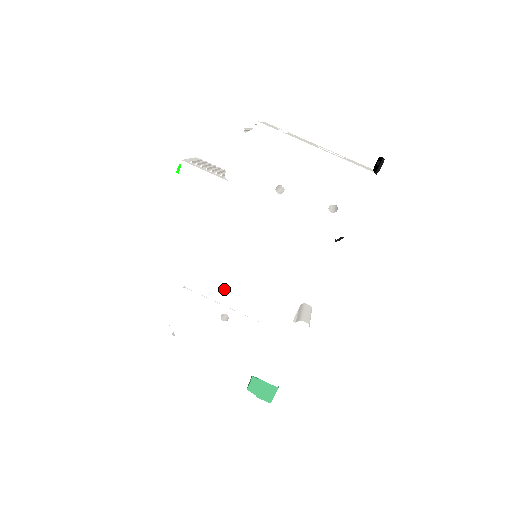
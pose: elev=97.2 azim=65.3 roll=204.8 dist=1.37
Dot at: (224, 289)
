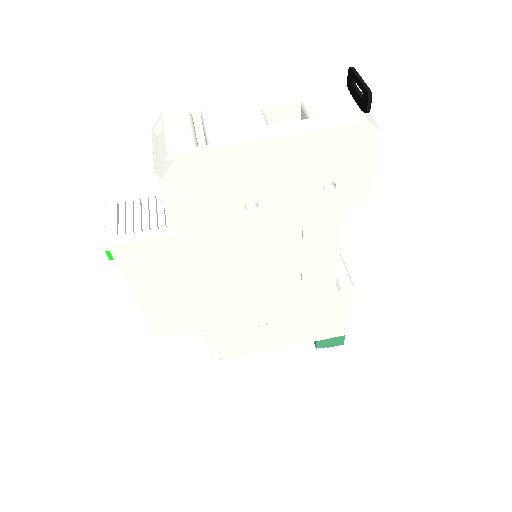
Dot at: (247, 310)
